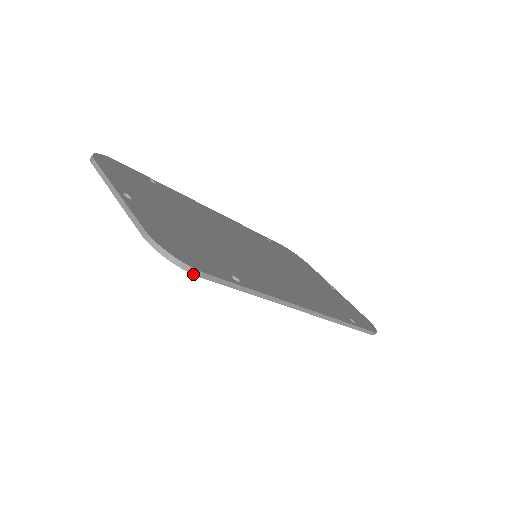
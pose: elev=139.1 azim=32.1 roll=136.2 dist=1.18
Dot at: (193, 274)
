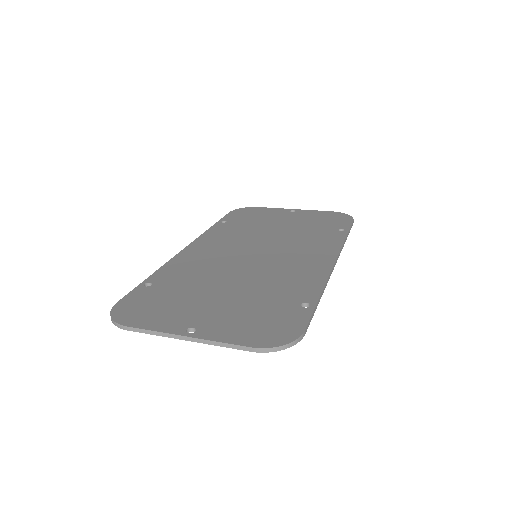
Dot at: occluded
